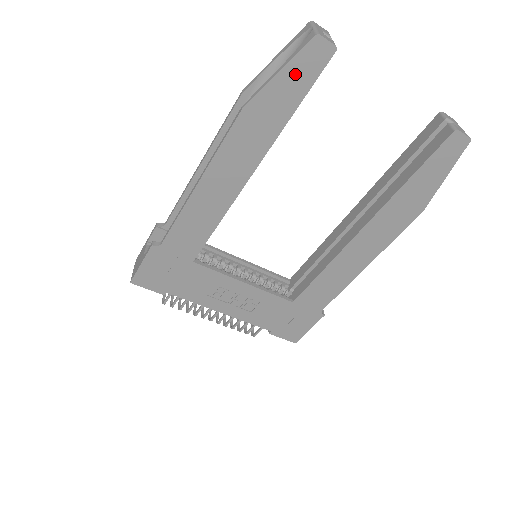
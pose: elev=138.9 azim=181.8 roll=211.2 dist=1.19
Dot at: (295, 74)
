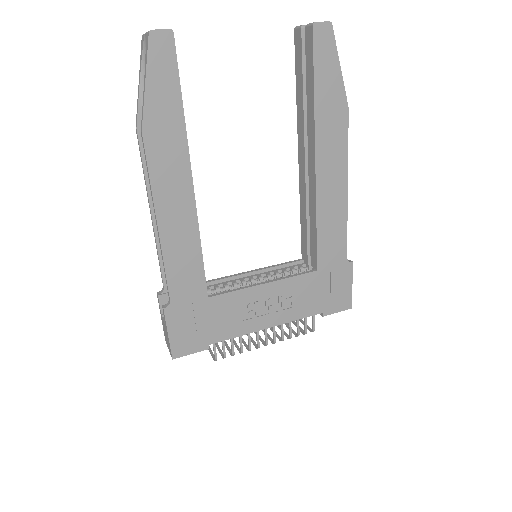
Dot at: (158, 74)
